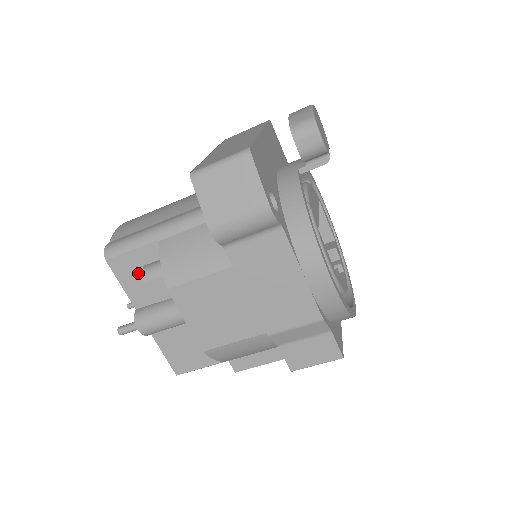
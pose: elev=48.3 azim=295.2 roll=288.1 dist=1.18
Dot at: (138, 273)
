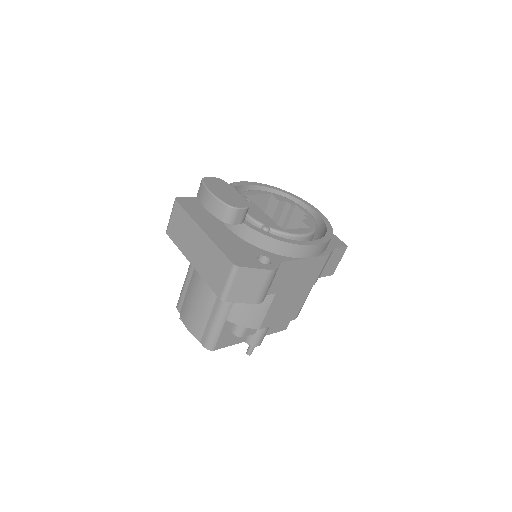
Dot at: (231, 335)
